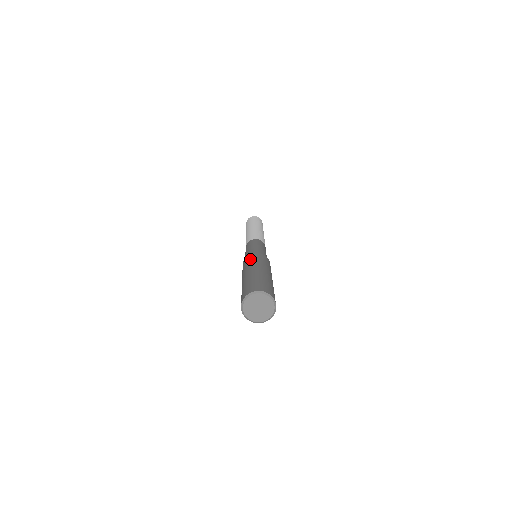
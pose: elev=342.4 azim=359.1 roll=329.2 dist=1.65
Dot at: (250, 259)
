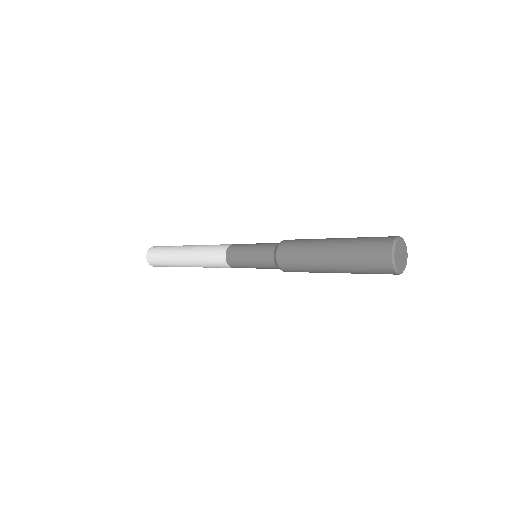
Dot at: (295, 244)
